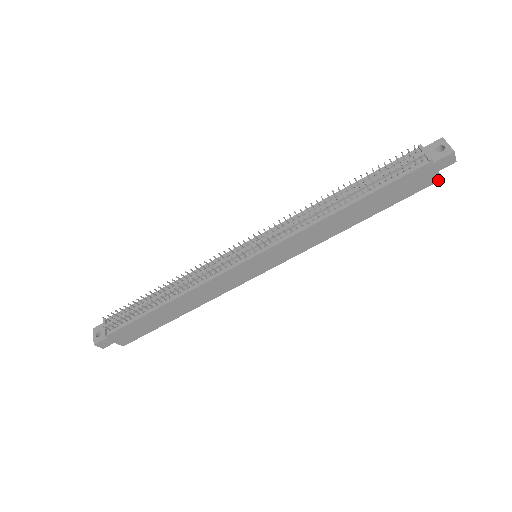
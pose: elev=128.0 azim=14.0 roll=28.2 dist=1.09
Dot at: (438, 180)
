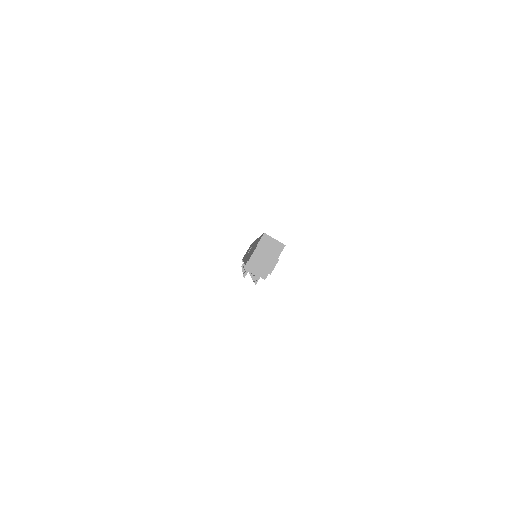
Dot at: occluded
